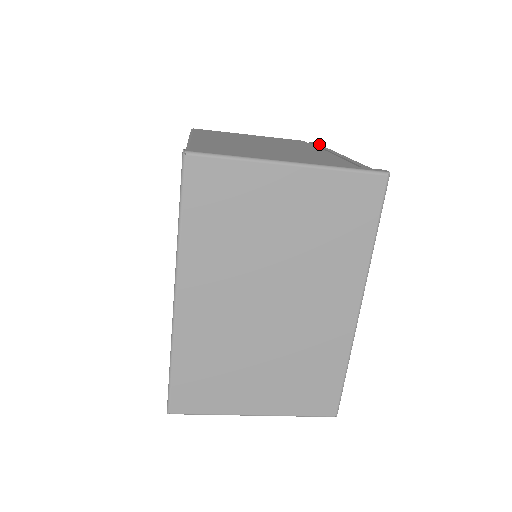
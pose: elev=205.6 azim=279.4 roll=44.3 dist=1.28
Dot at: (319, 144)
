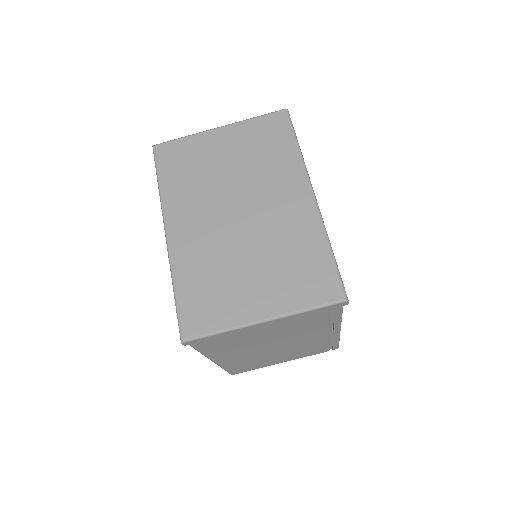
Dot at: occluded
